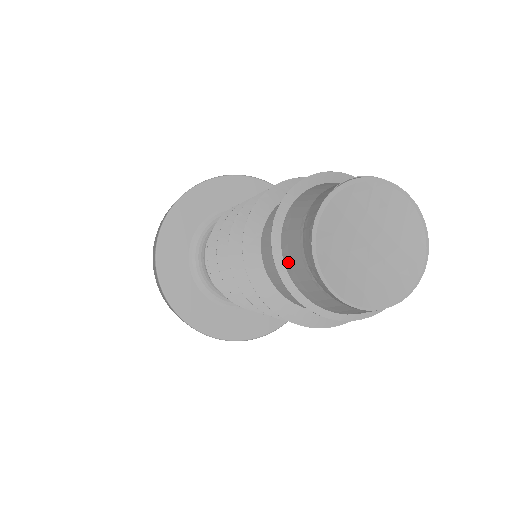
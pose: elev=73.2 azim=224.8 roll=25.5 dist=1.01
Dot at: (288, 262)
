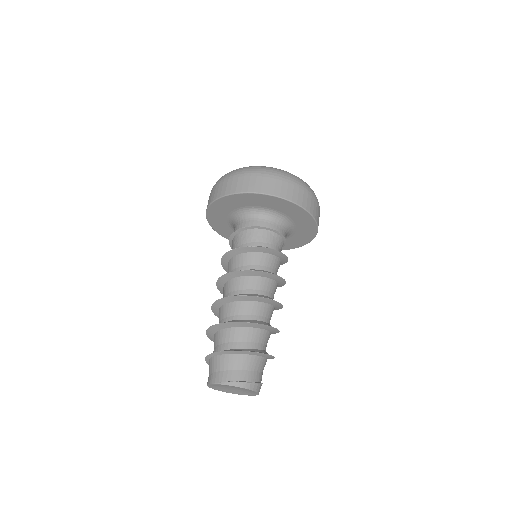
Dot at: occluded
